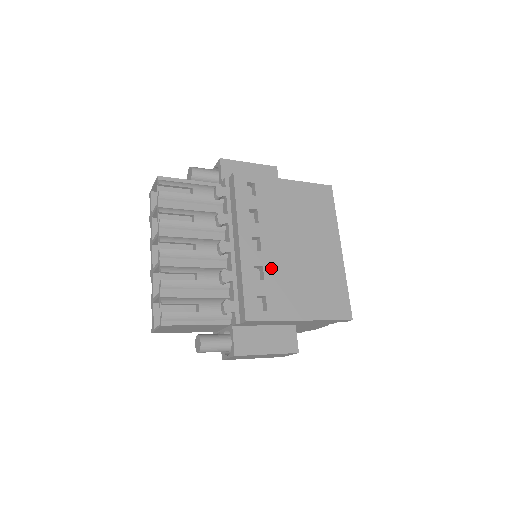
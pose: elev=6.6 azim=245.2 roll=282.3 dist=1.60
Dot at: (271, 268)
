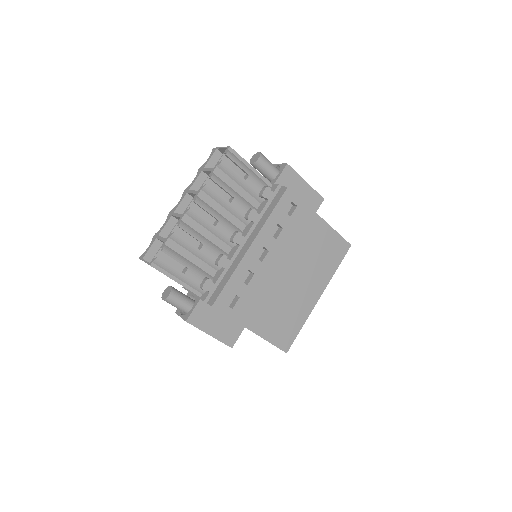
Dot at: (259, 279)
